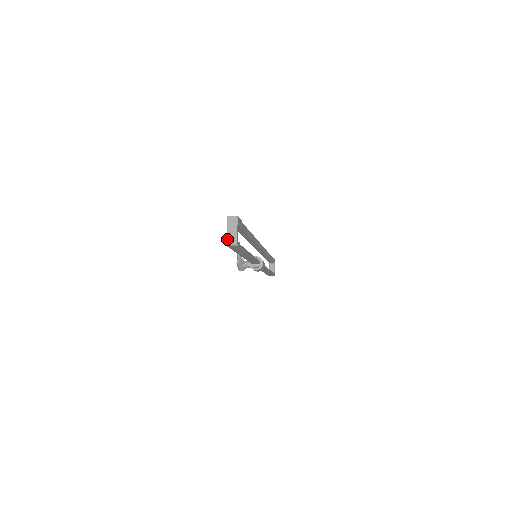
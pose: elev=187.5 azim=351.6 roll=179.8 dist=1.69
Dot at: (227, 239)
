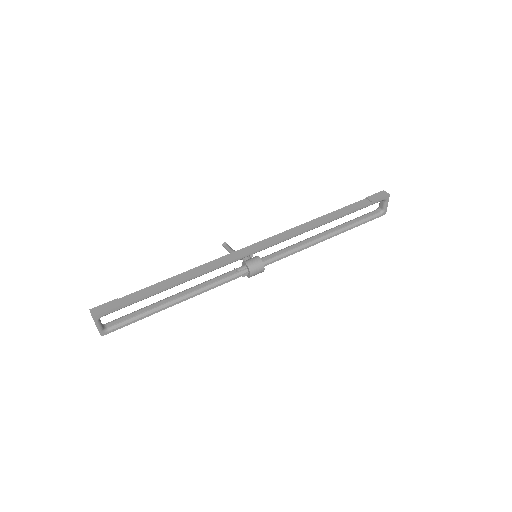
Dot at: occluded
